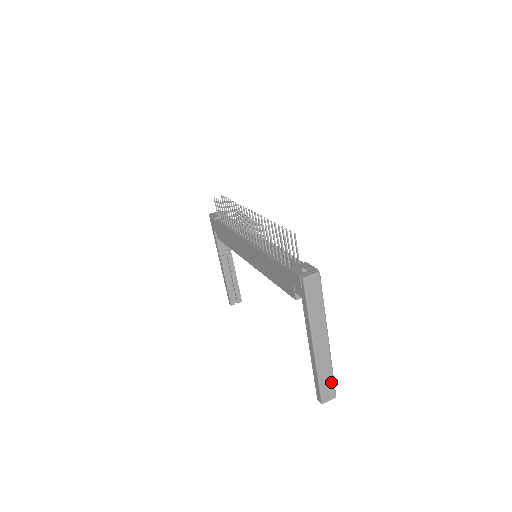
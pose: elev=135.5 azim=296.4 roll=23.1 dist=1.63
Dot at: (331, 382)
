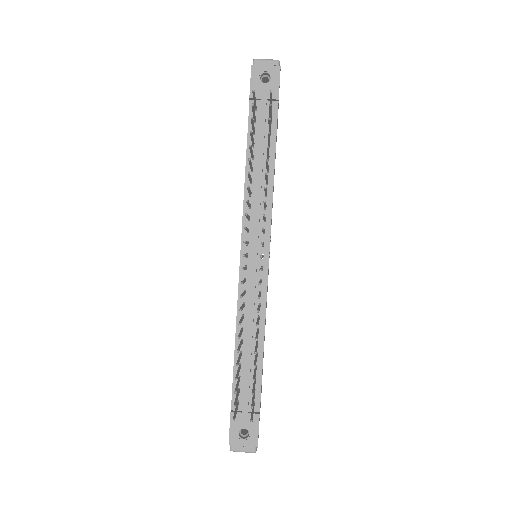
Dot at: occluded
